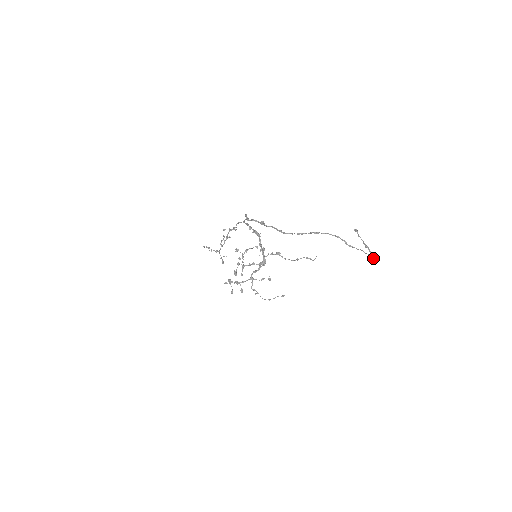
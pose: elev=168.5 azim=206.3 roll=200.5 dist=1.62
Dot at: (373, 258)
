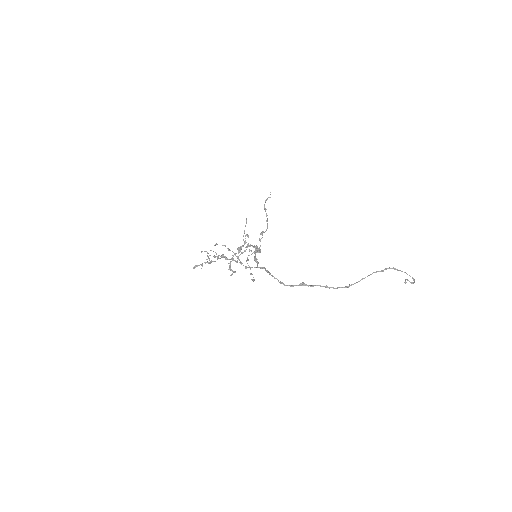
Dot at: occluded
